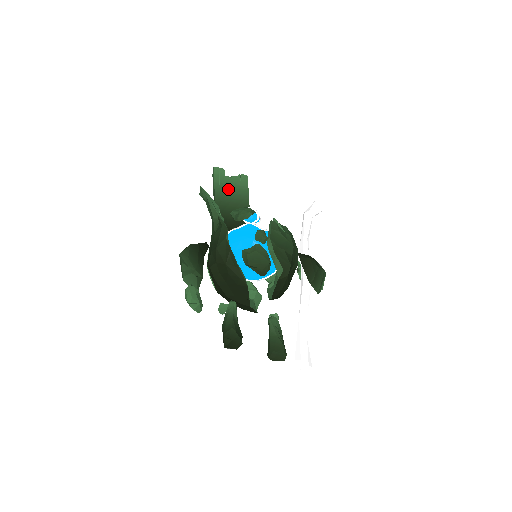
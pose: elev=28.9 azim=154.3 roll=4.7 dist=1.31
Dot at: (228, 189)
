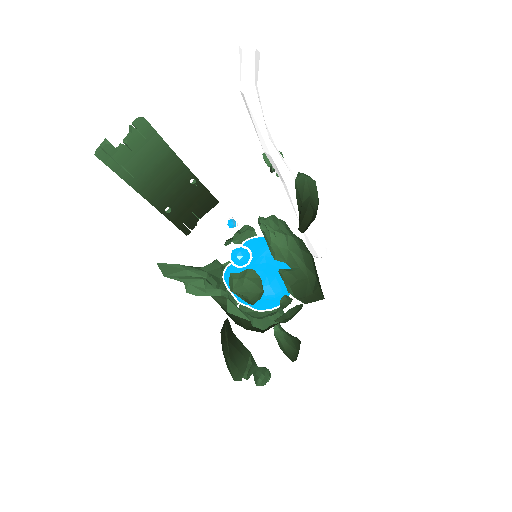
Dot at: (138, 163)
